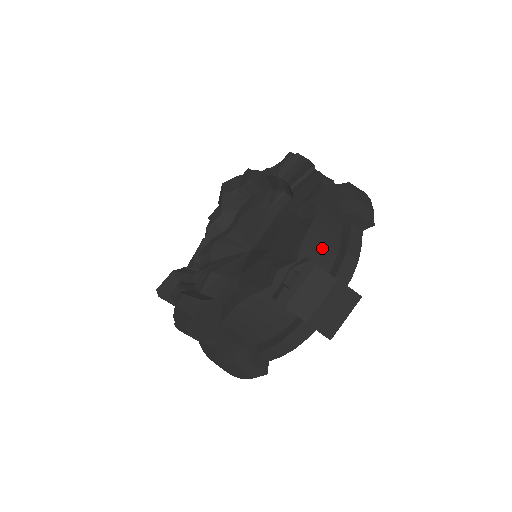
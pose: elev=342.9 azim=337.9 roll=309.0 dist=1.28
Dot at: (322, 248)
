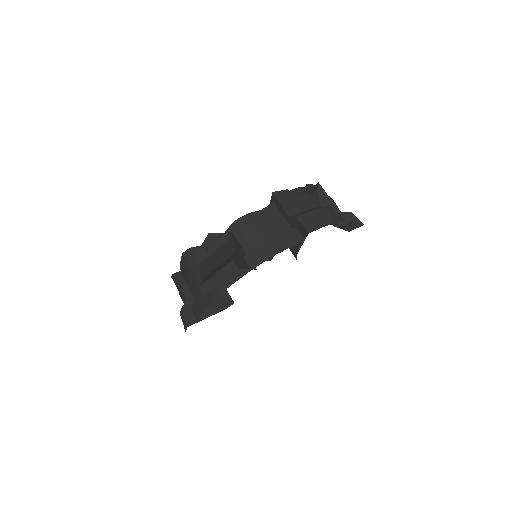
Dot at: (252, 234)
